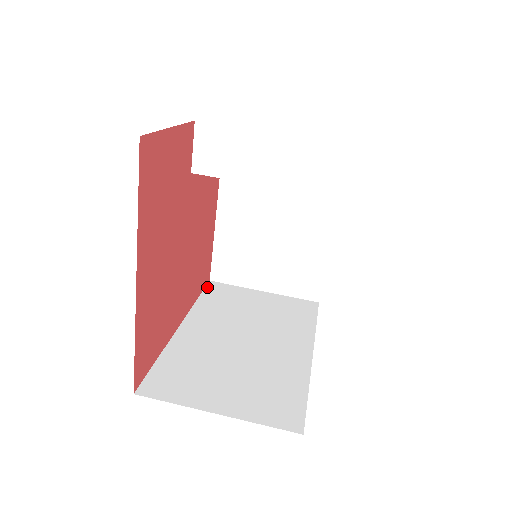
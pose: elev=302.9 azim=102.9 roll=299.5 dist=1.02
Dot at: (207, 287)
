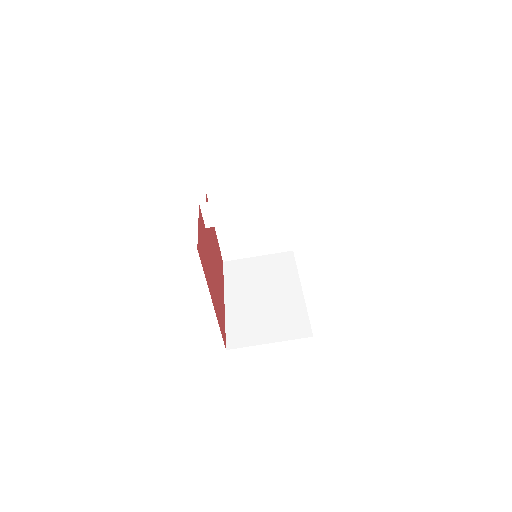
Dot at: (224, 268)
